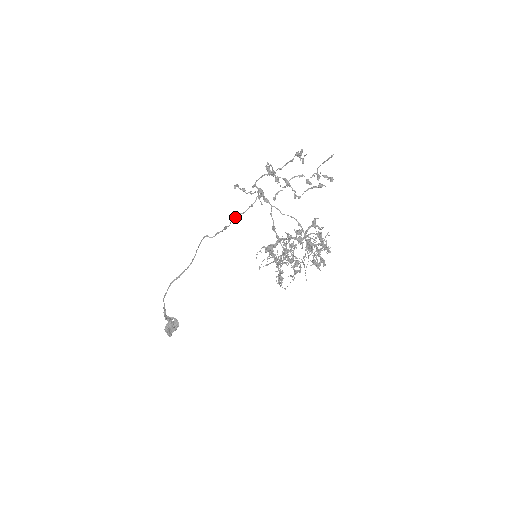
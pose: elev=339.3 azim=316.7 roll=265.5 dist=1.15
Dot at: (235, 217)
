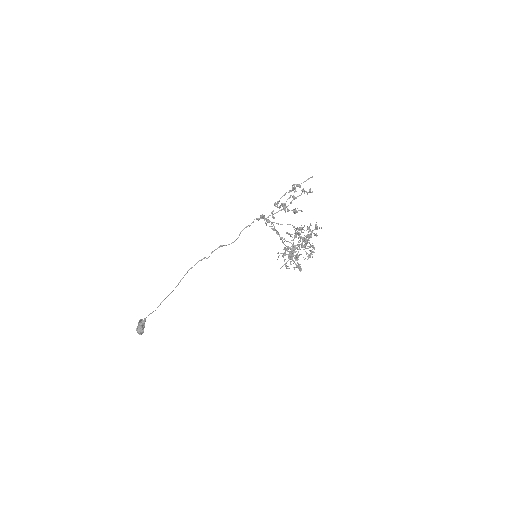
Dot at: occluded
